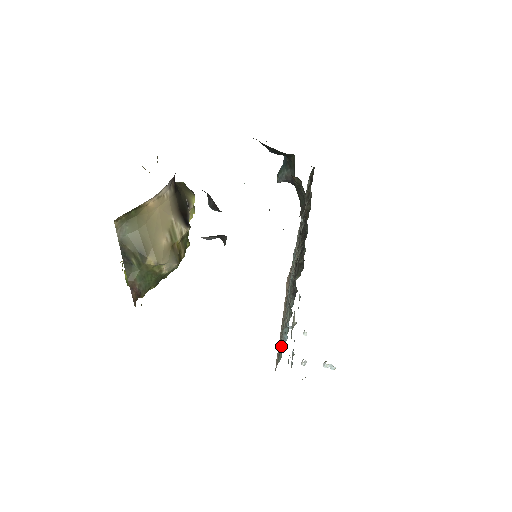
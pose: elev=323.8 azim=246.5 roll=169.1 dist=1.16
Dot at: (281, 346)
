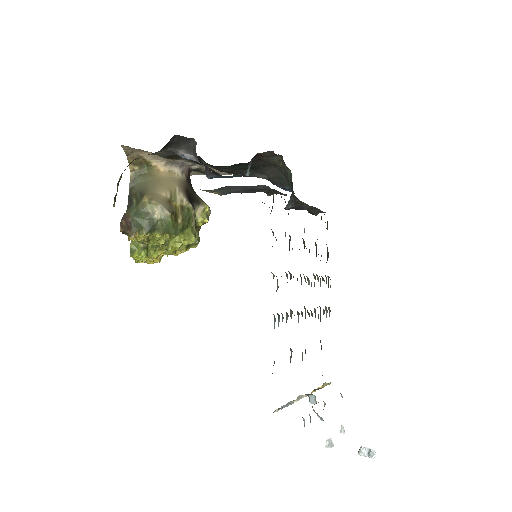
Dot at: occluded
